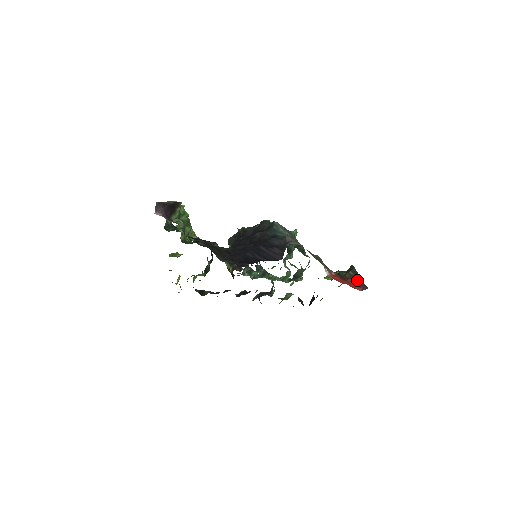
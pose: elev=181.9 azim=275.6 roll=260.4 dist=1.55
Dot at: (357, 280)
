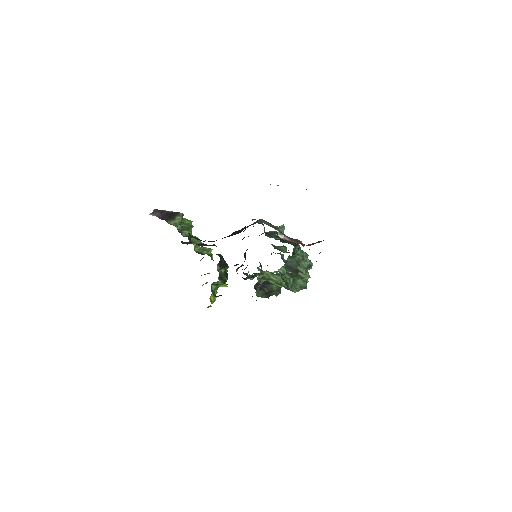
Dot at: (316, 242)
